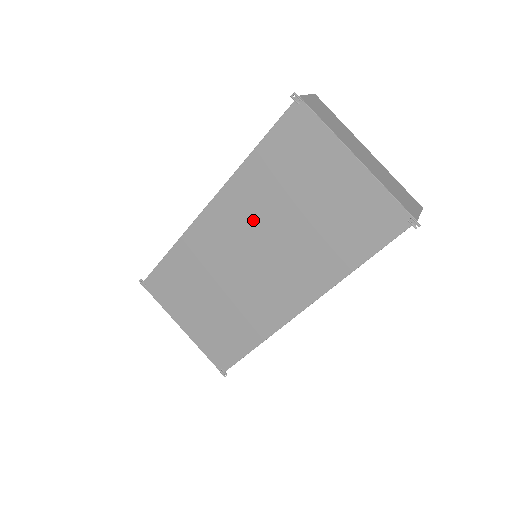
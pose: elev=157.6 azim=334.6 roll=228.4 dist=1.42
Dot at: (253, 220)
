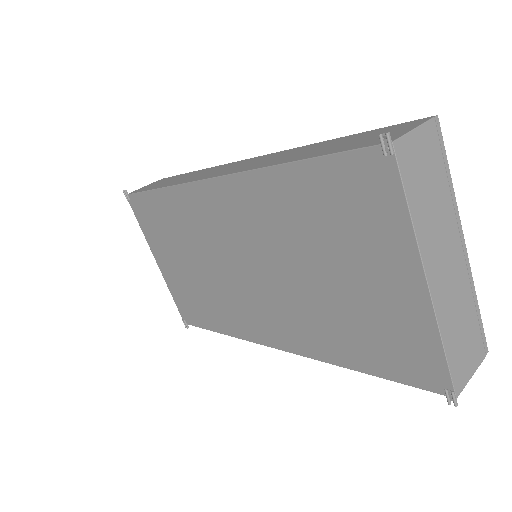
Dot at: (259, 236)
